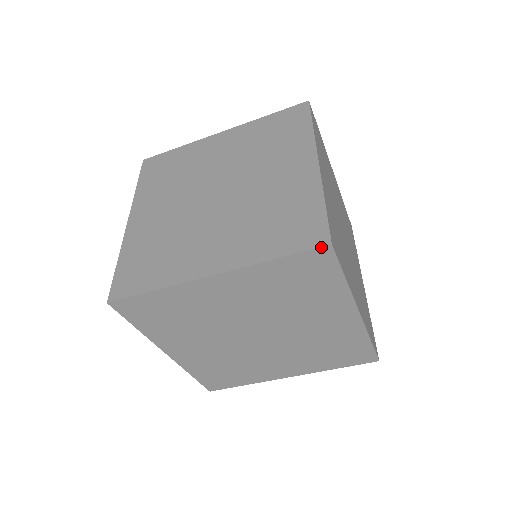
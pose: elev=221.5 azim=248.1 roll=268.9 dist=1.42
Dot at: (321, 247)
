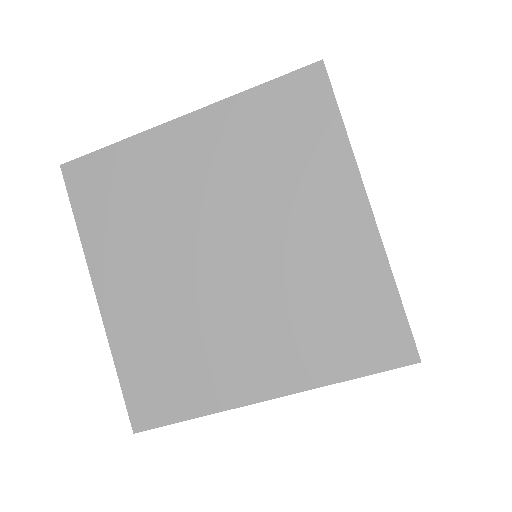
Dot at: (408, 365)
